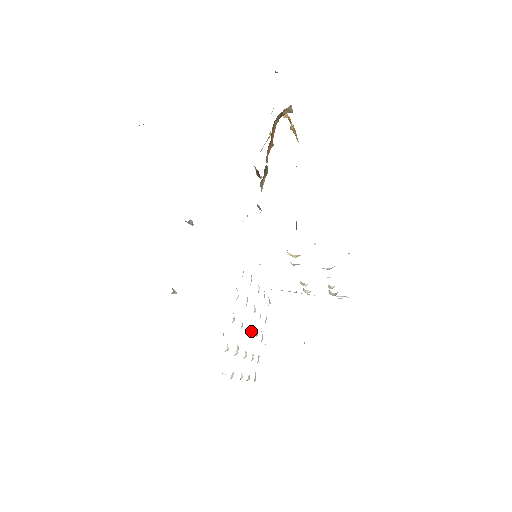
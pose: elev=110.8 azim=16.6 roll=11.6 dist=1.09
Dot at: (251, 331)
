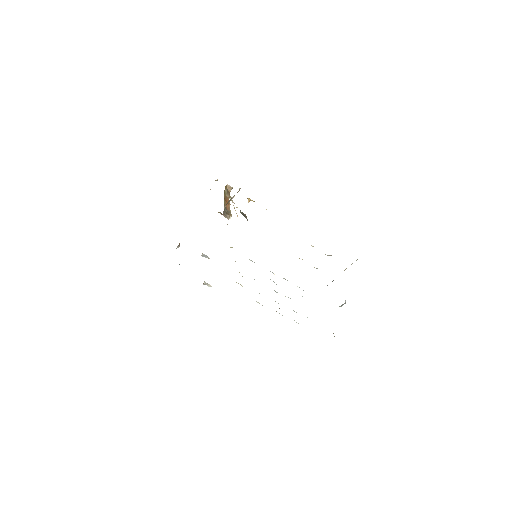
Dot at: (276, 292)
